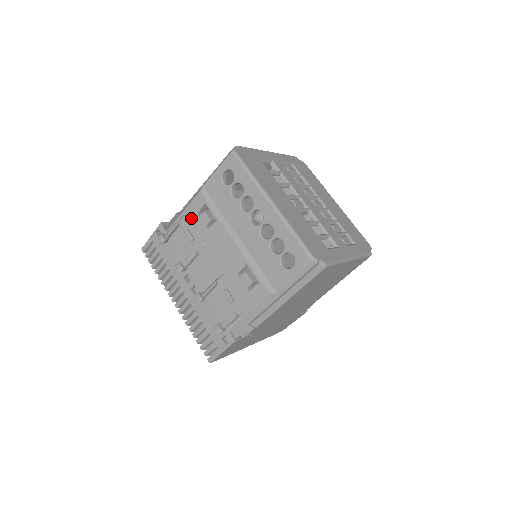
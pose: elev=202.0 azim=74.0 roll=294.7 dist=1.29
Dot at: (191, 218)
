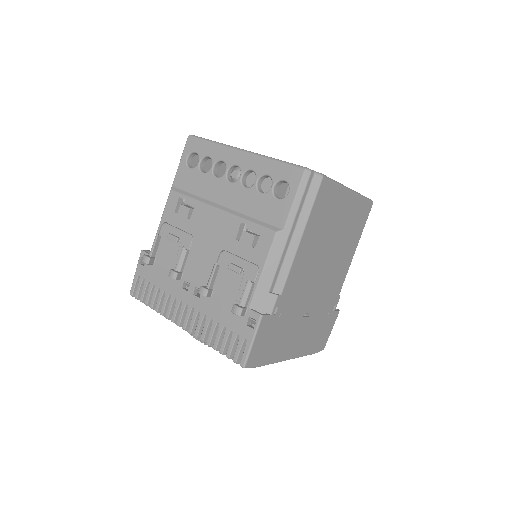
Dot at: (170, 221)
